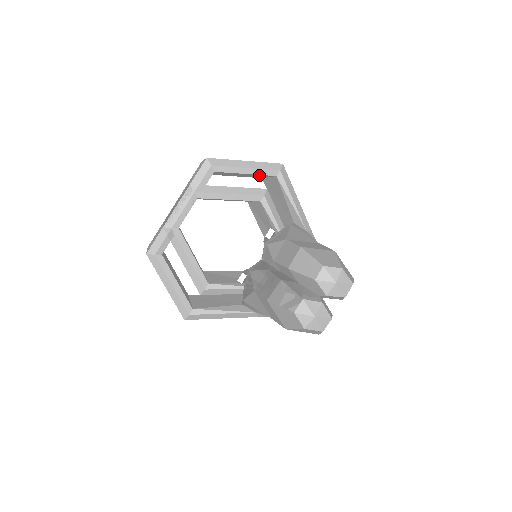
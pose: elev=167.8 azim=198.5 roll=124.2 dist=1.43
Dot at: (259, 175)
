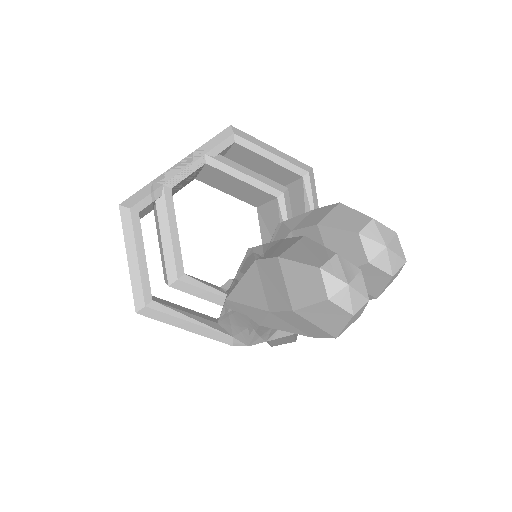
Dot at: (283, 171)
